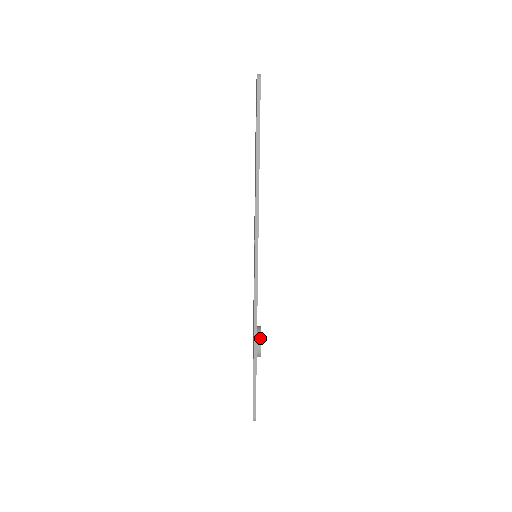
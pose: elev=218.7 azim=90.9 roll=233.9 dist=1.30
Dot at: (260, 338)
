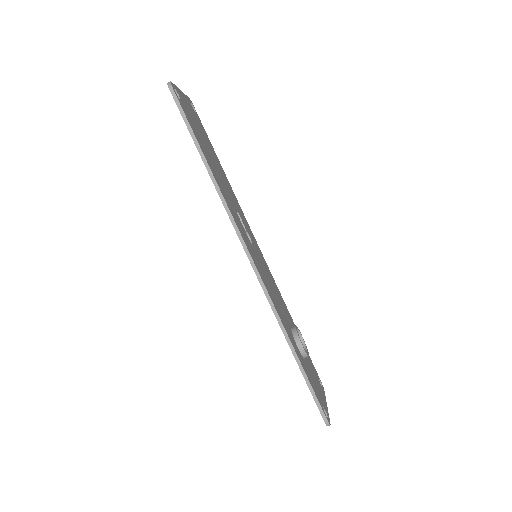
Dot at: (297, 336)
